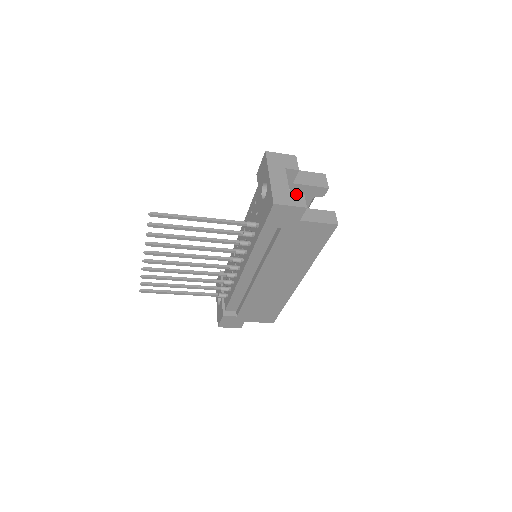
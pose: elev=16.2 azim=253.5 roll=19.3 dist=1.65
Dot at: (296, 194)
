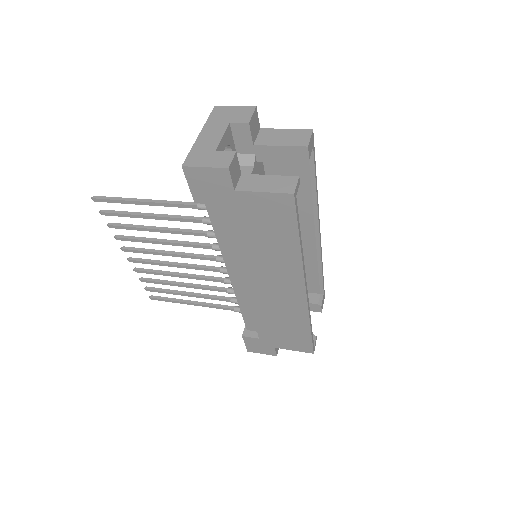
Dot at: (223, 152)
